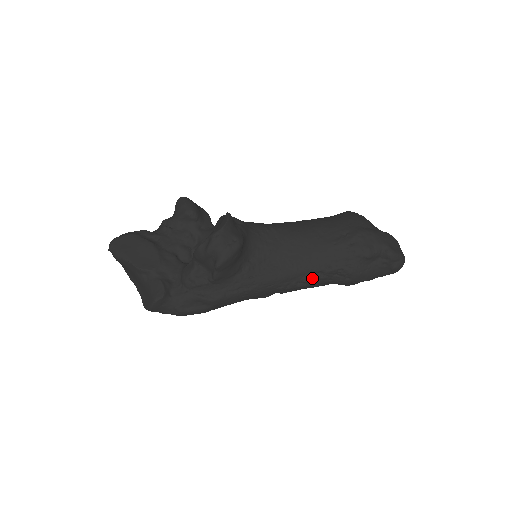
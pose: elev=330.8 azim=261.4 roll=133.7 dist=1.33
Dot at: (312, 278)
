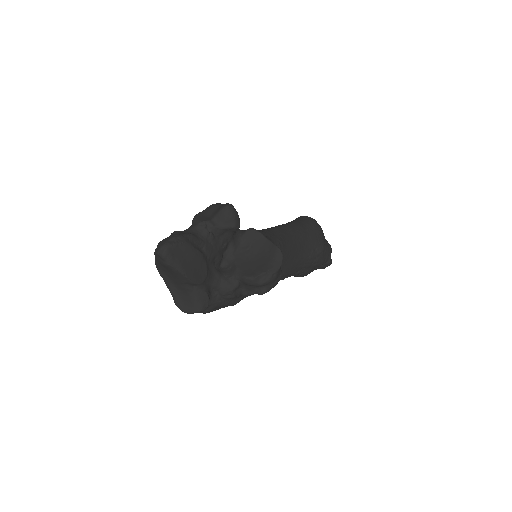
Dot at: occluded
